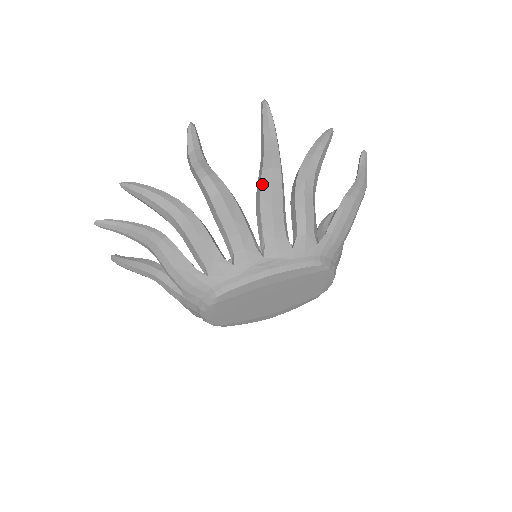
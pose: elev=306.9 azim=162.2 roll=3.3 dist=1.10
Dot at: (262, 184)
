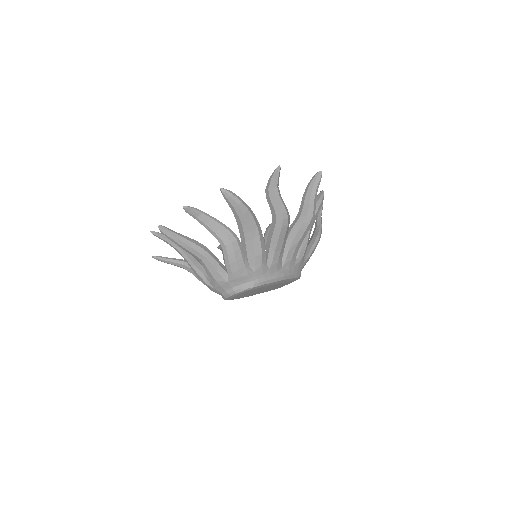
Dot at: (303, 224)
